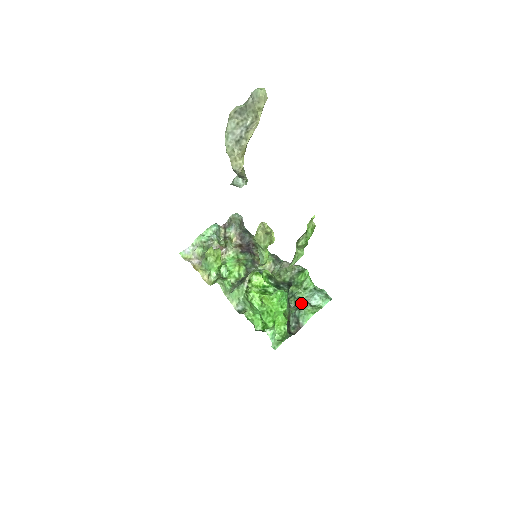
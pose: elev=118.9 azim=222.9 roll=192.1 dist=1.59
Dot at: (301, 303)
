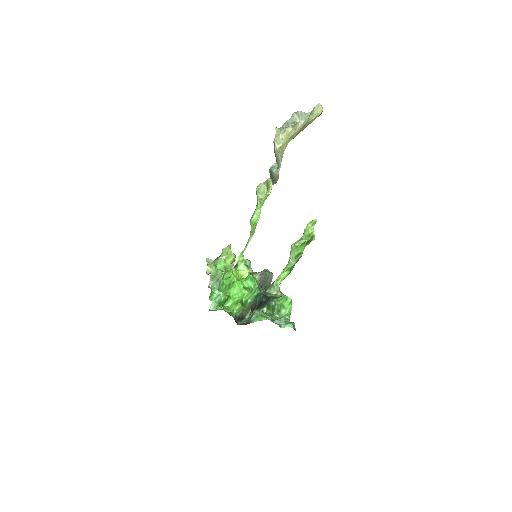
Dot at: occluded
